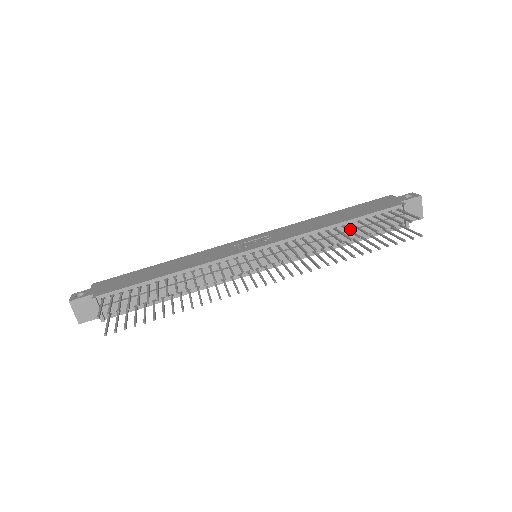
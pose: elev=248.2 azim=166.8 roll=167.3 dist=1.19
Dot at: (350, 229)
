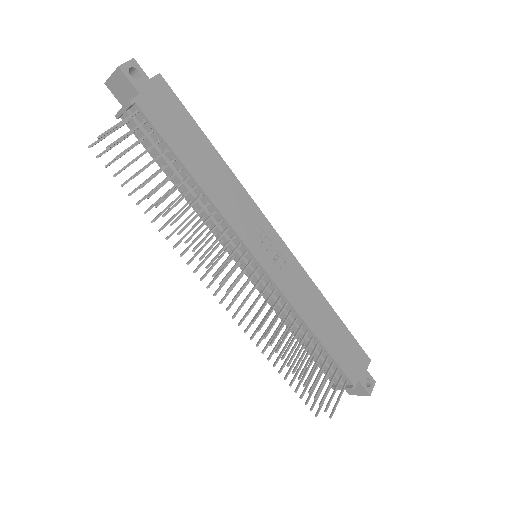
Dot at: (313, 343)
